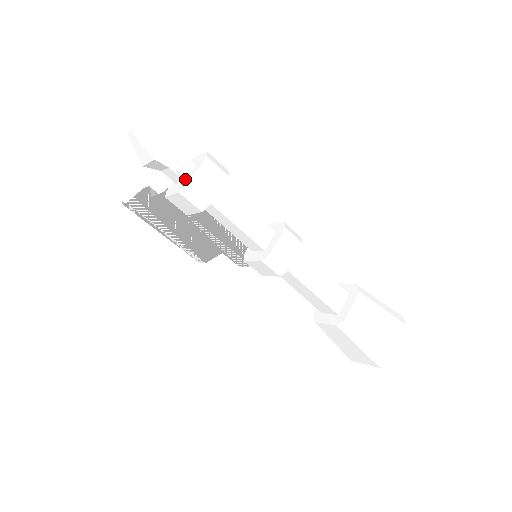
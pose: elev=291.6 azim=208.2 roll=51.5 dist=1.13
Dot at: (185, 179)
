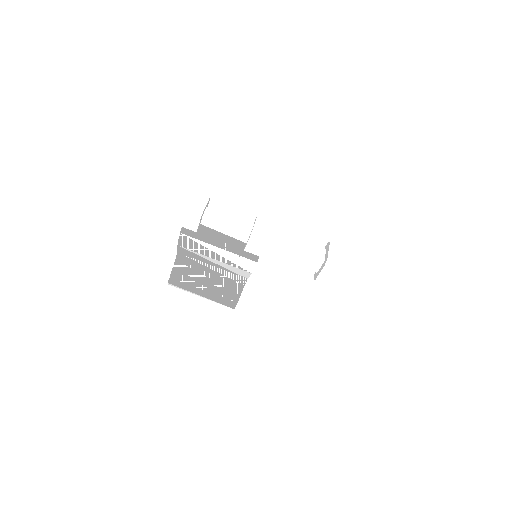
Dot at: occluded
